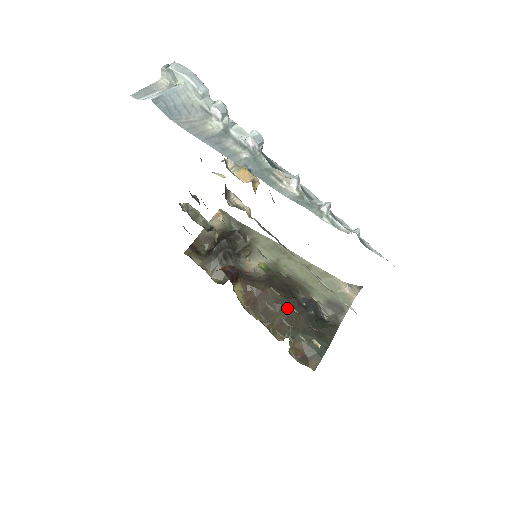
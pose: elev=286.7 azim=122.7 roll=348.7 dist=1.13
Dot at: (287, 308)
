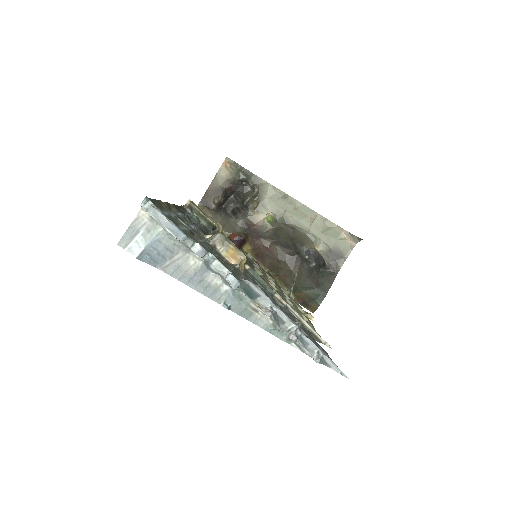
Dot at: (290, 265)
